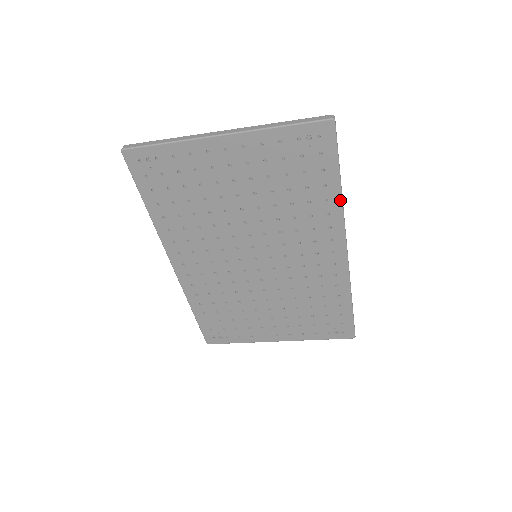
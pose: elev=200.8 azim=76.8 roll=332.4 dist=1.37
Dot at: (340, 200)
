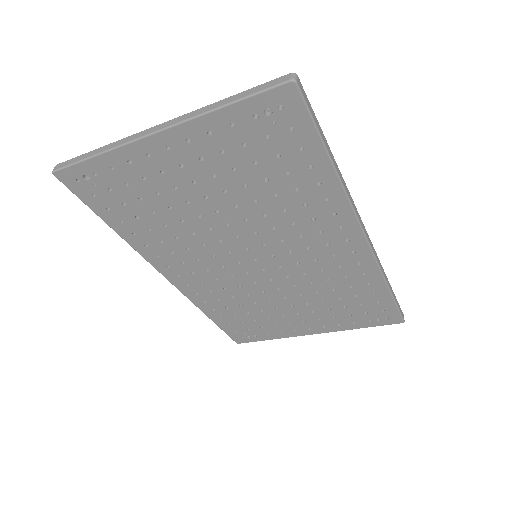
Dot at: (337, 180)
